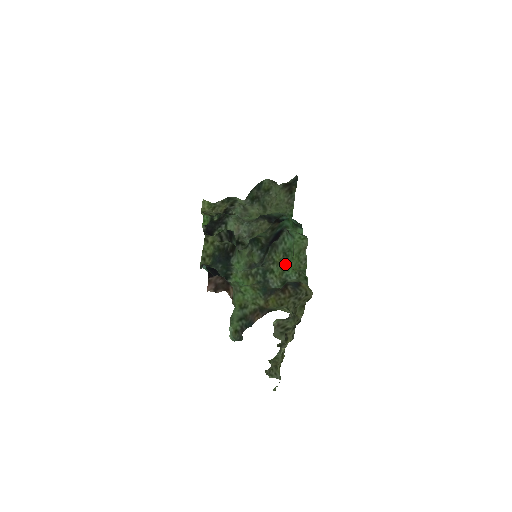
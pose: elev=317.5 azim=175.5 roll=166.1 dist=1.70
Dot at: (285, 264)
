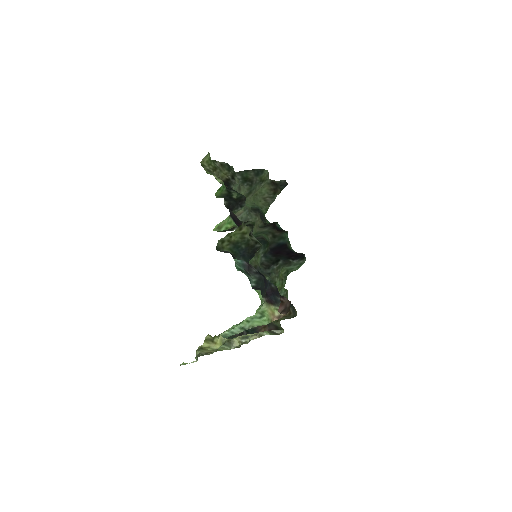
Dot at: occluded
